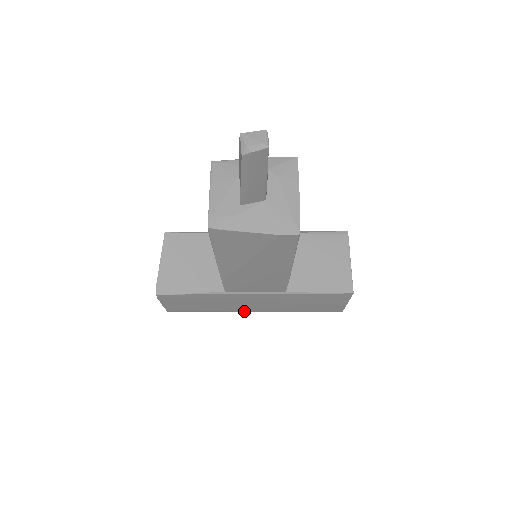
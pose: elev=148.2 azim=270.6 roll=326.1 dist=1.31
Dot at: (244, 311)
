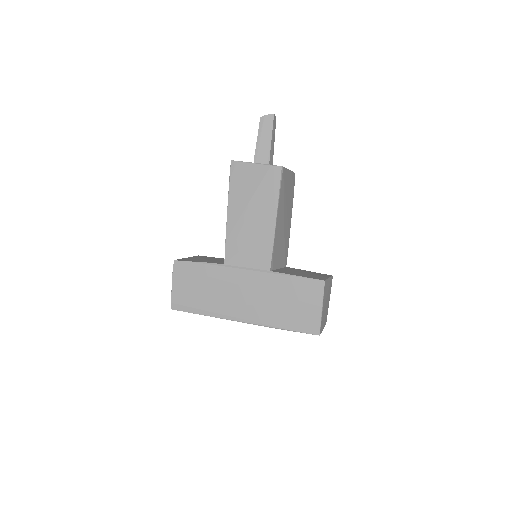
Dot at: (232, 316)
